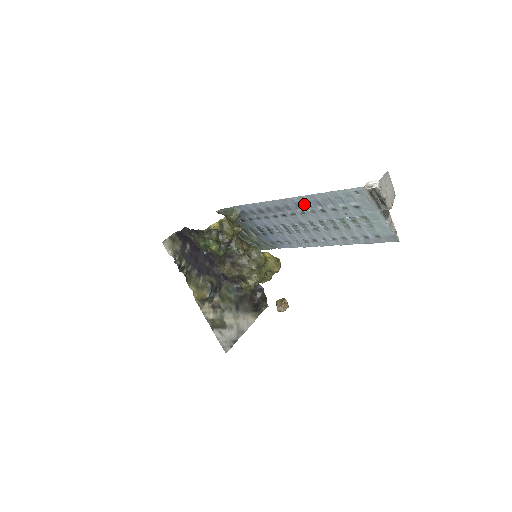
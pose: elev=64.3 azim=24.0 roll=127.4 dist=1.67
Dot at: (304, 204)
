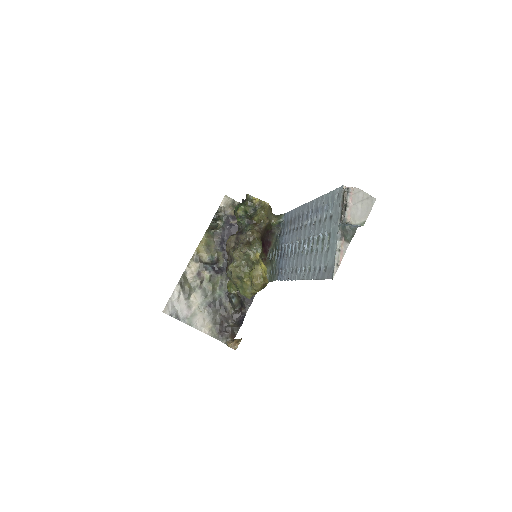
Dot at: (311, 212)
